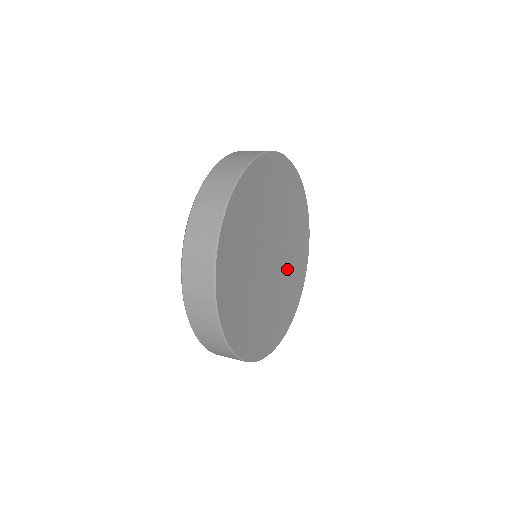
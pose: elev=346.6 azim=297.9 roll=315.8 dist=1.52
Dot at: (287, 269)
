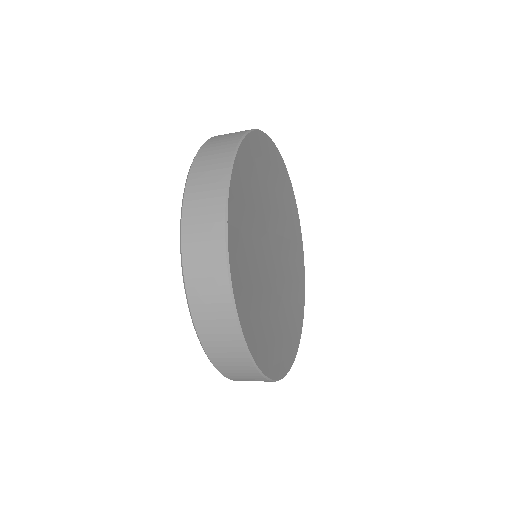
Dot at: (287, 294)
